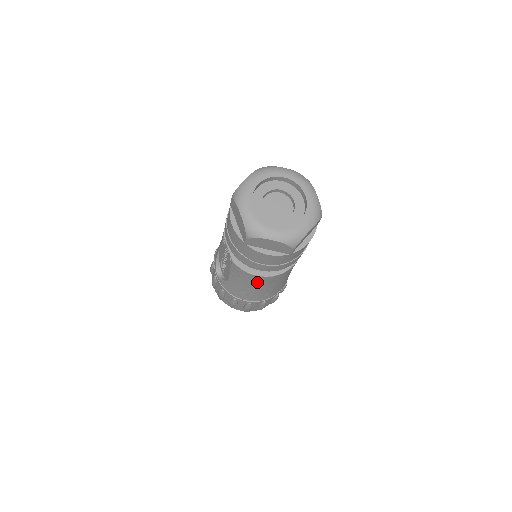
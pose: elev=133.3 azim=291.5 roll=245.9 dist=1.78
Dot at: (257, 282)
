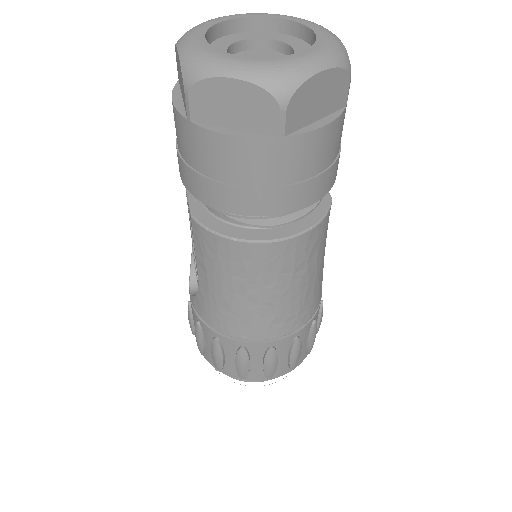
Dot at: (239, 267)
